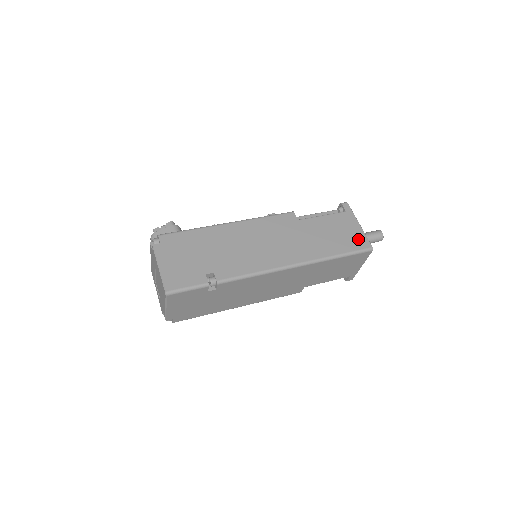
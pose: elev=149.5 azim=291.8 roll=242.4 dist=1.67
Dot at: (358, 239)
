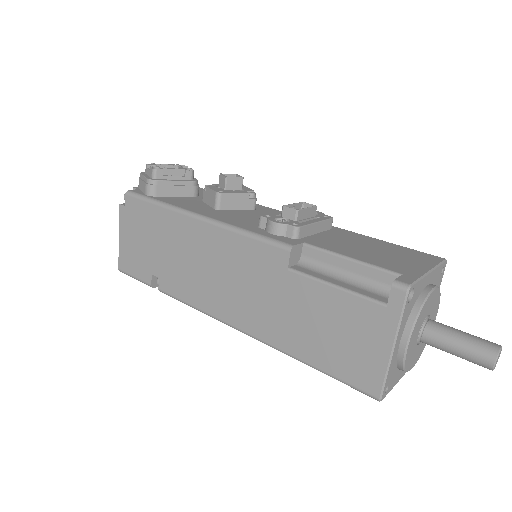
Dot at: (364, 368)
